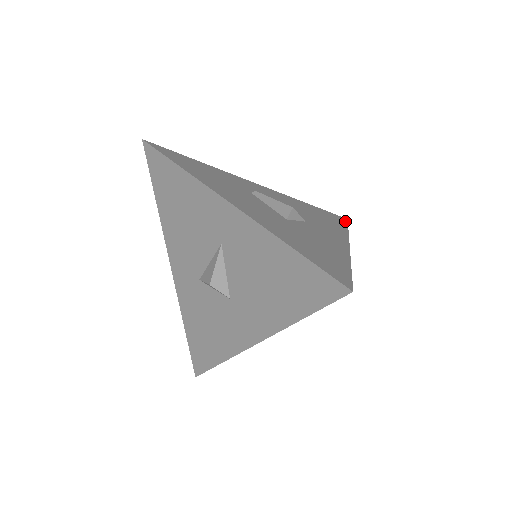
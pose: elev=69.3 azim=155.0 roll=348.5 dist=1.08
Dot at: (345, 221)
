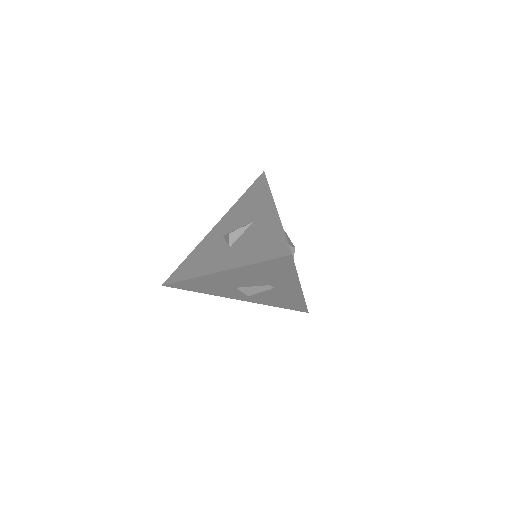
Dot at: occluded
